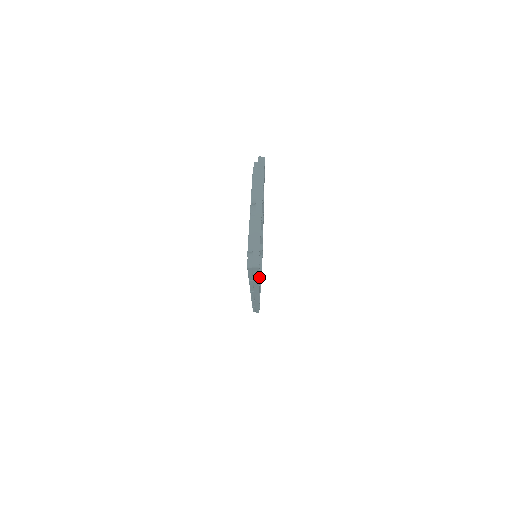
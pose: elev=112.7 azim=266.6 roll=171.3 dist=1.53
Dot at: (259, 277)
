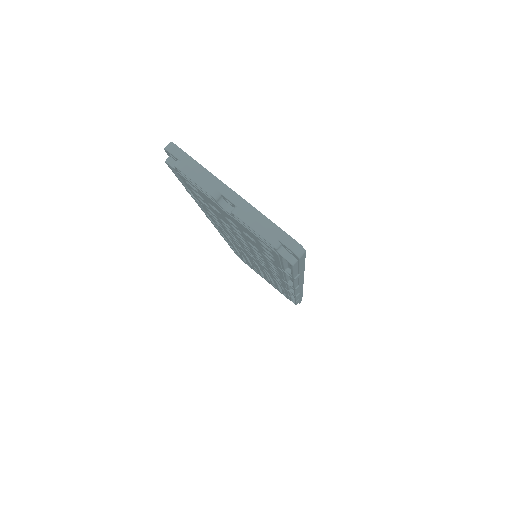
Dot at: occluded
